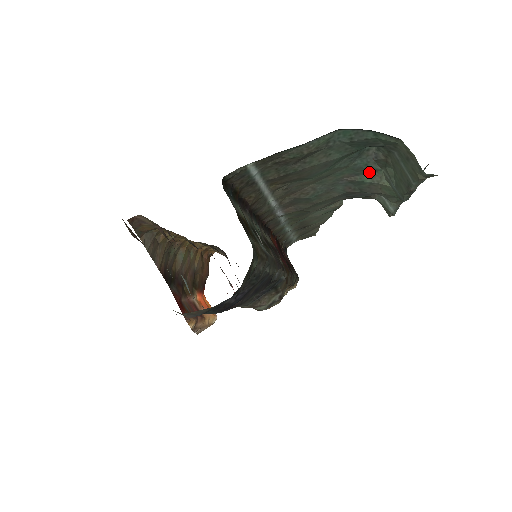
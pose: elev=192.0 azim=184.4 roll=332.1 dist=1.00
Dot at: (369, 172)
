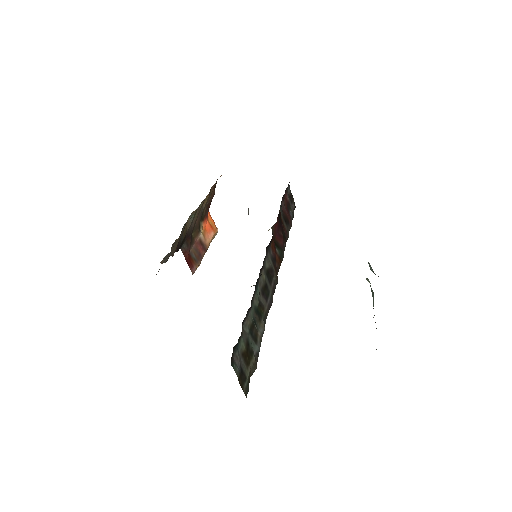
Dot at: occluded
